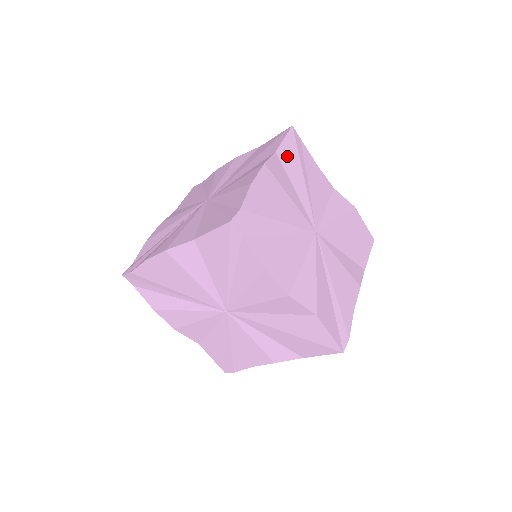
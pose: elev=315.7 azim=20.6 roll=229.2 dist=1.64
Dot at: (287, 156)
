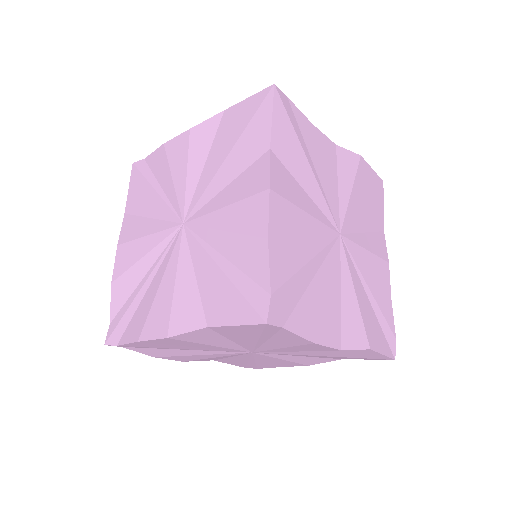
Dot at: (283, 144)
